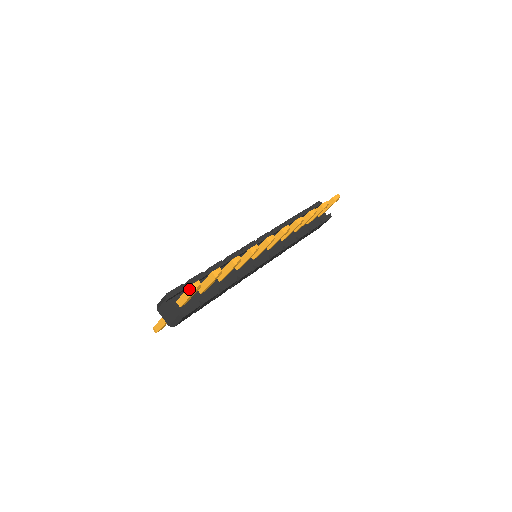
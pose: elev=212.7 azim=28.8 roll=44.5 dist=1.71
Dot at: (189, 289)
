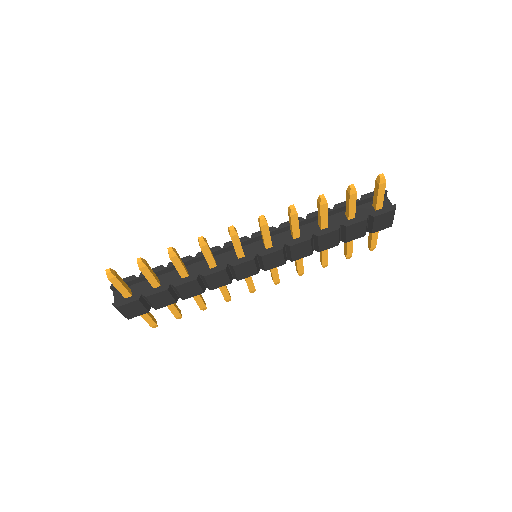
Dot at: occluded
